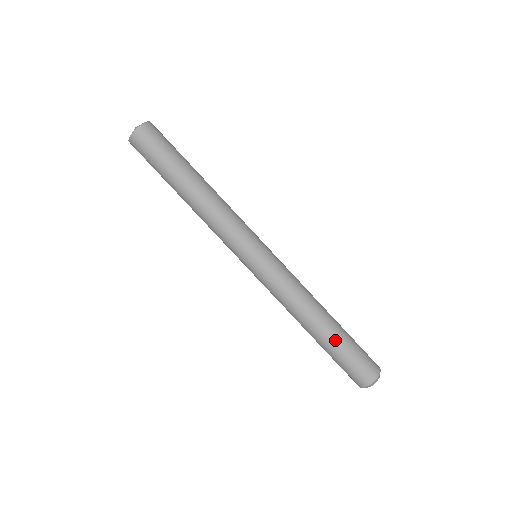
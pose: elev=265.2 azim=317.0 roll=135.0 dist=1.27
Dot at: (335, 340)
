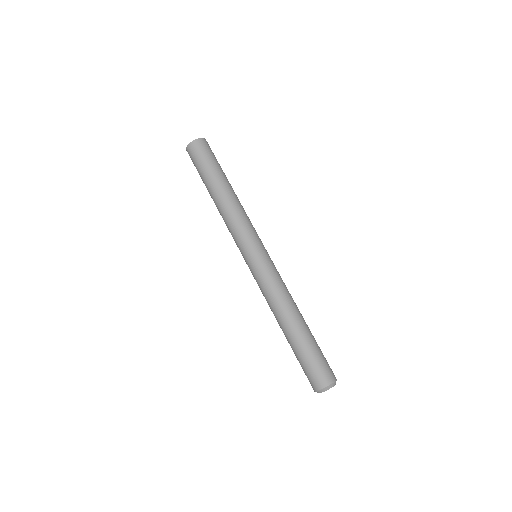
Dot at: (294, 344)
